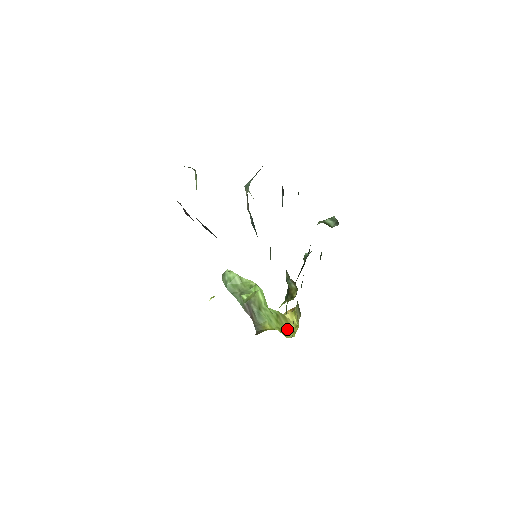
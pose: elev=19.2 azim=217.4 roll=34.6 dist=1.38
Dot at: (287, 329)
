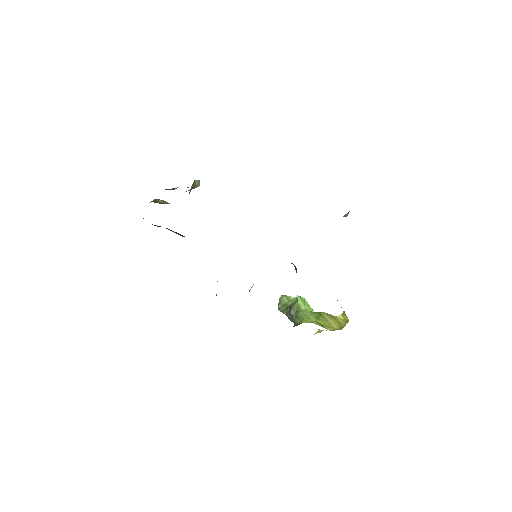
Dot at: (335, 325)
